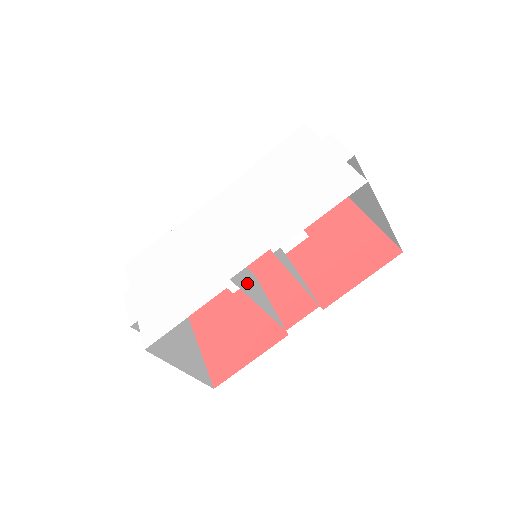
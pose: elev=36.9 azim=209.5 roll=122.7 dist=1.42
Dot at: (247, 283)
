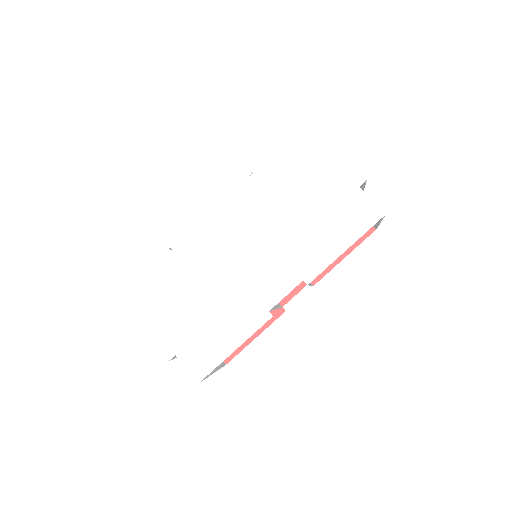
Dot at: occluded
